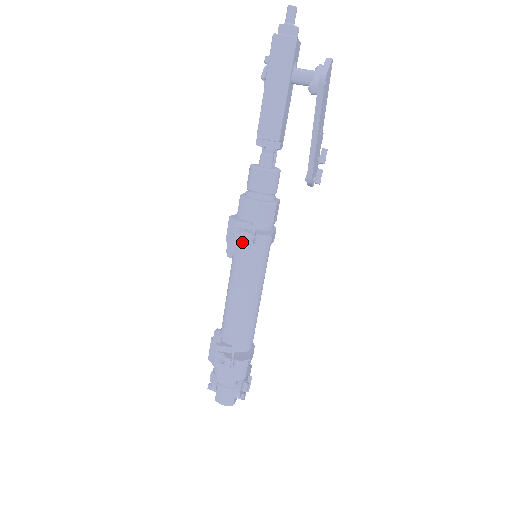
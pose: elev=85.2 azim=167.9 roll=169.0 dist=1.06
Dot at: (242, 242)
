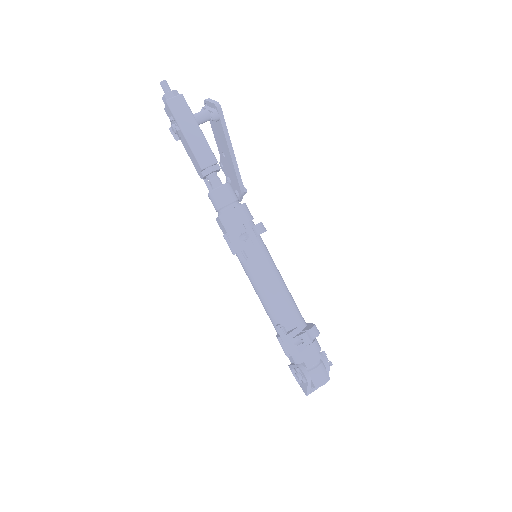
Dot at: (249, 239)
